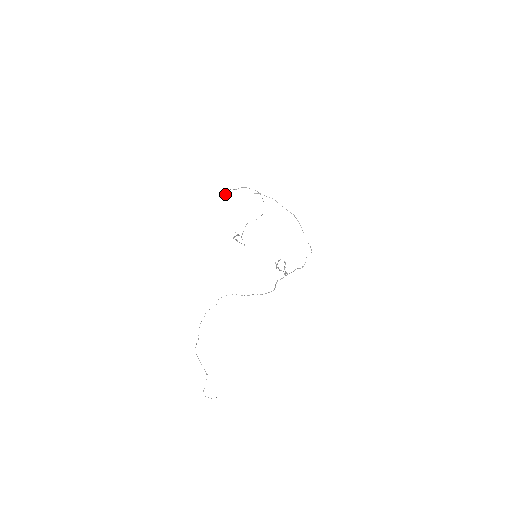
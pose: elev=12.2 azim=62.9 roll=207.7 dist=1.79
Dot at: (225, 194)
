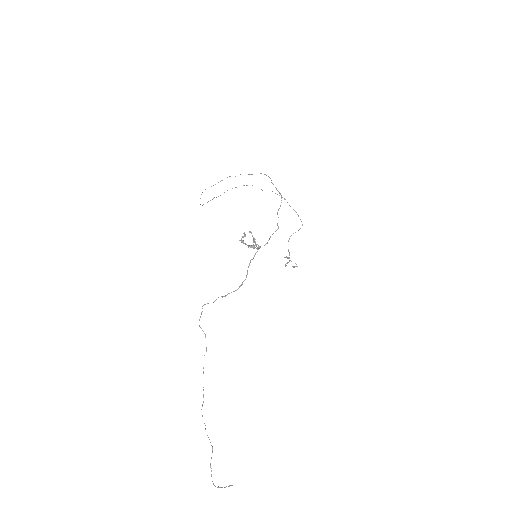
Dot at: (202, 205)
